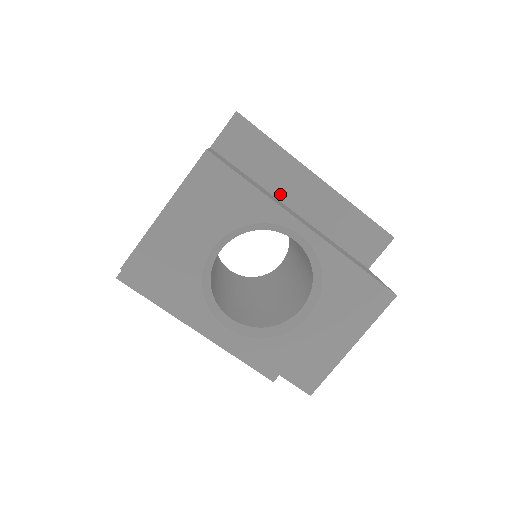
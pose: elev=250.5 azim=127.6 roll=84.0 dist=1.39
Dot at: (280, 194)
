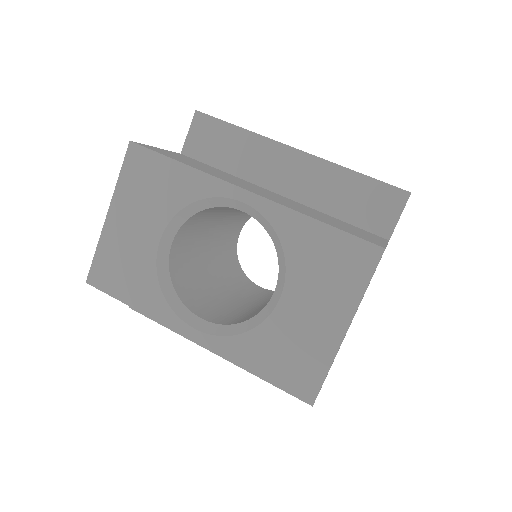
Dot at: (259, 180)
